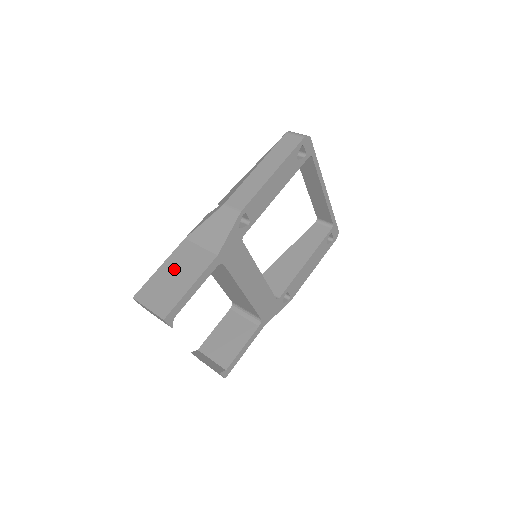
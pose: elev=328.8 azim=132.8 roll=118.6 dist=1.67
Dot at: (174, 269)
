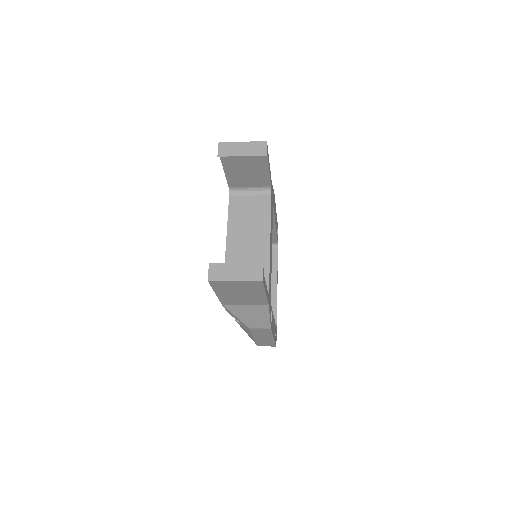
Dot at: occluded
